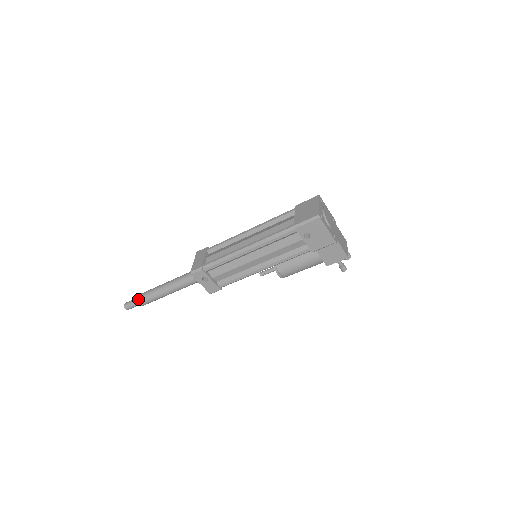
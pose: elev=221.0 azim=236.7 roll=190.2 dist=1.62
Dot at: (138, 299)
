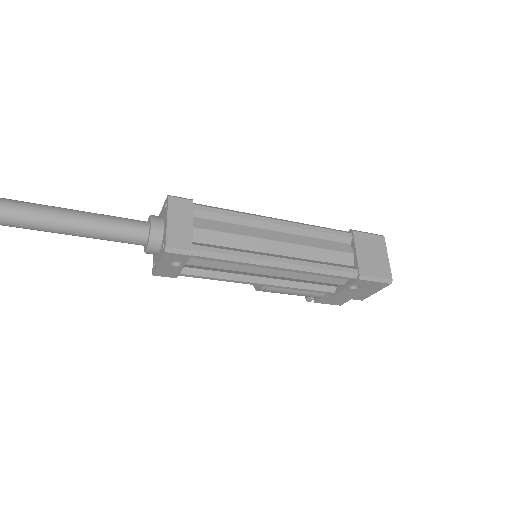
Dot at: out of frame
